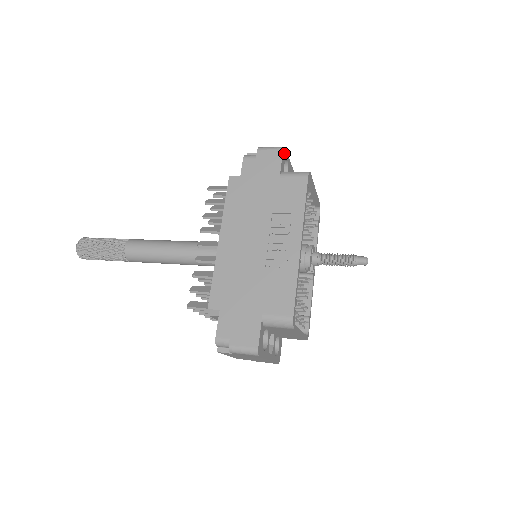
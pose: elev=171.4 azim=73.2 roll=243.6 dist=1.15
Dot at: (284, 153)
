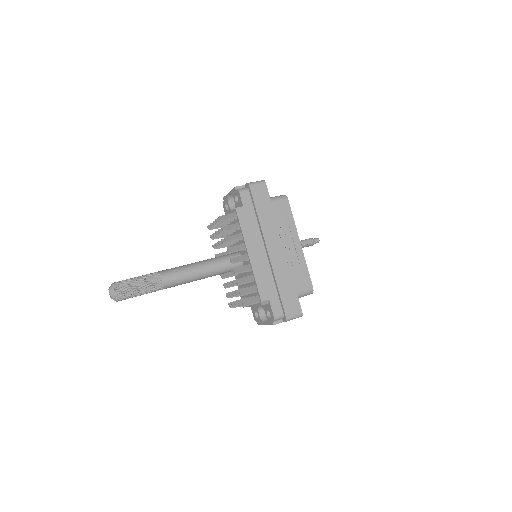
Dot at: (264, 184)
